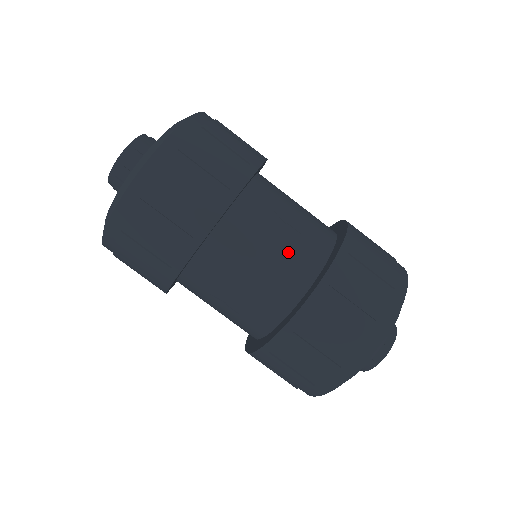
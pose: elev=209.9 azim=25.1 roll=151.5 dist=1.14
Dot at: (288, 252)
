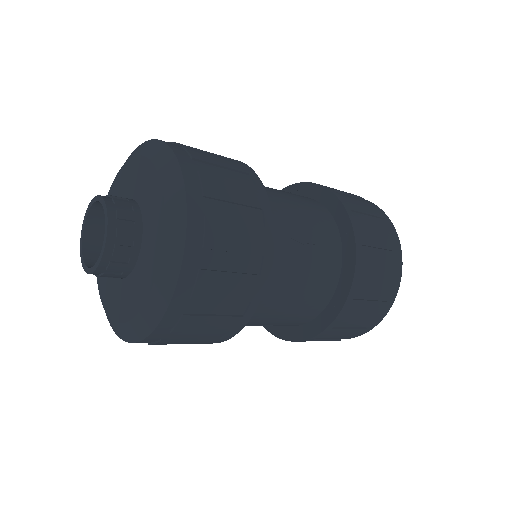
Dot at: (315, 271)
